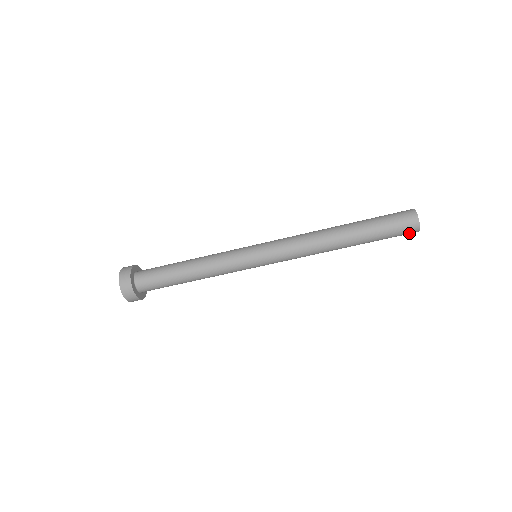
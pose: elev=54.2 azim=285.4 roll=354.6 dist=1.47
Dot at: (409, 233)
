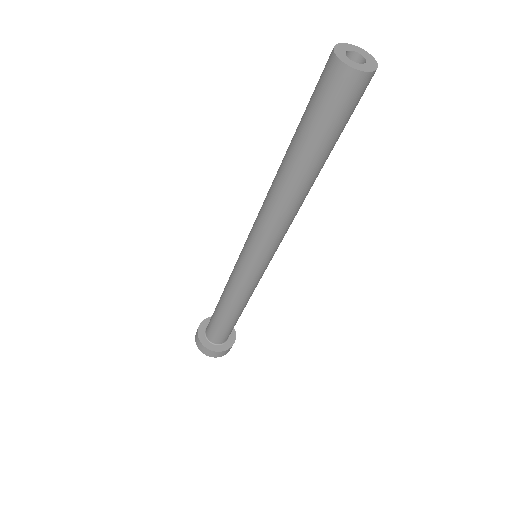
Dot at: (348, 88)
